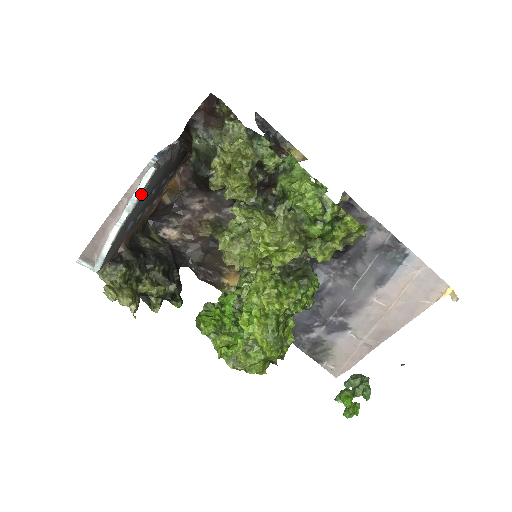
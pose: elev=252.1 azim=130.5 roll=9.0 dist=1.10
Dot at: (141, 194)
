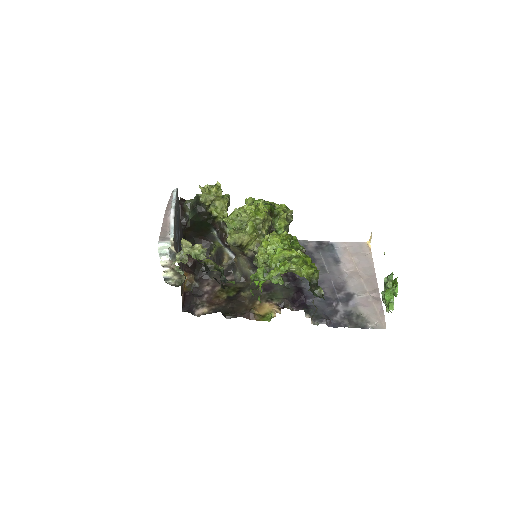
Dot at: (176, 196)
